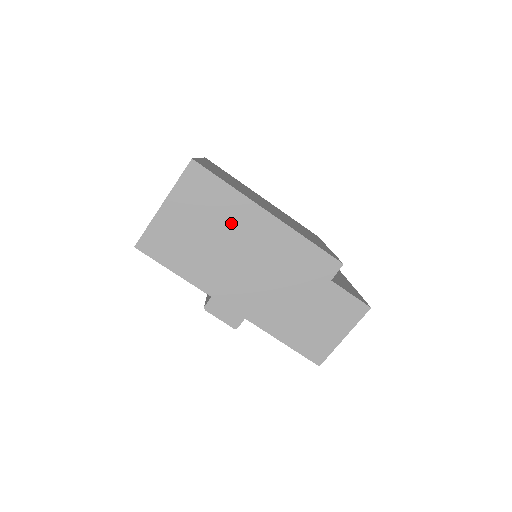
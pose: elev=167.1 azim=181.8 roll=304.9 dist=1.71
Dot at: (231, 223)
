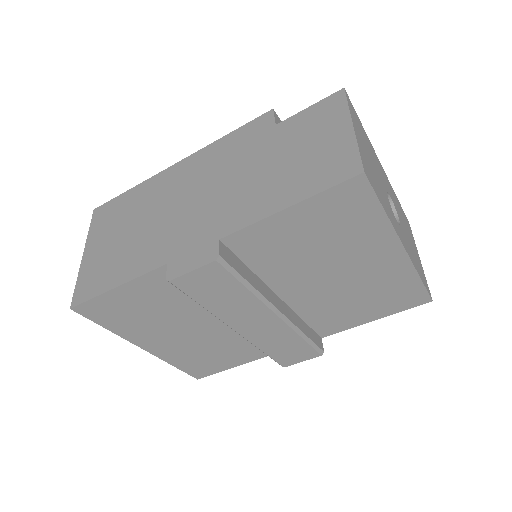
Dot at: (147, 203)
